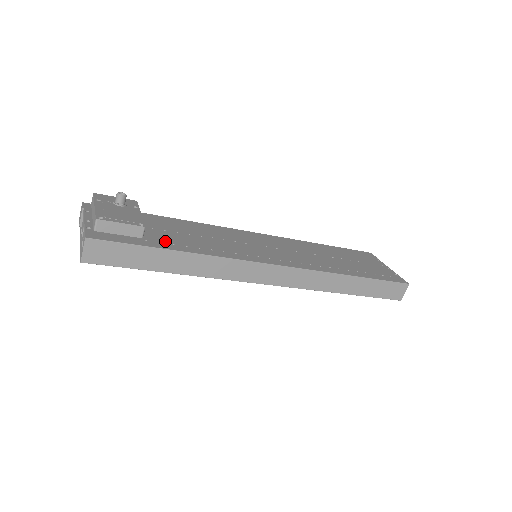
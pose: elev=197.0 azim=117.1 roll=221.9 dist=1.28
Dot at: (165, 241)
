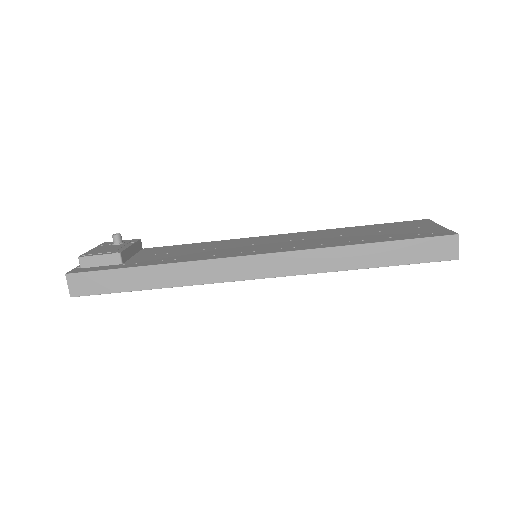
Dot at: (143, 262)
